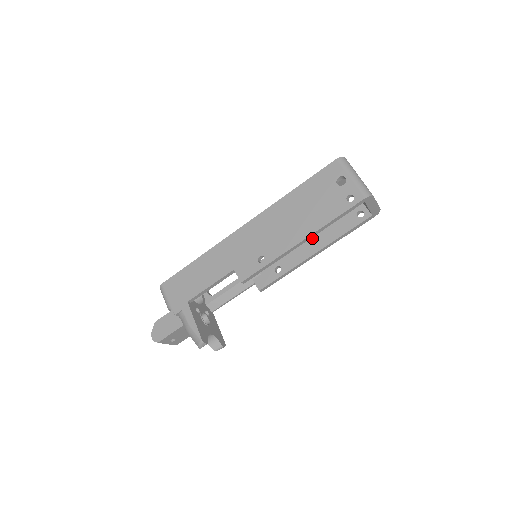
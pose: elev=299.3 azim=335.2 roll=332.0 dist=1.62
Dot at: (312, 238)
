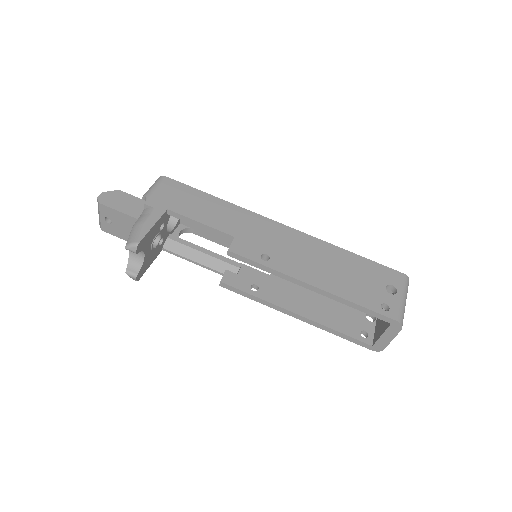
Dot at: (308, 302)
